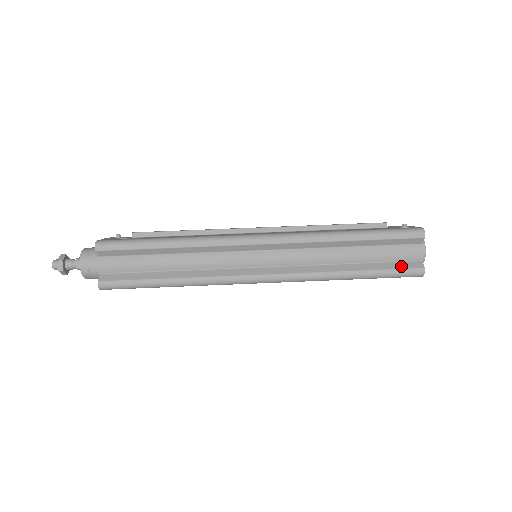
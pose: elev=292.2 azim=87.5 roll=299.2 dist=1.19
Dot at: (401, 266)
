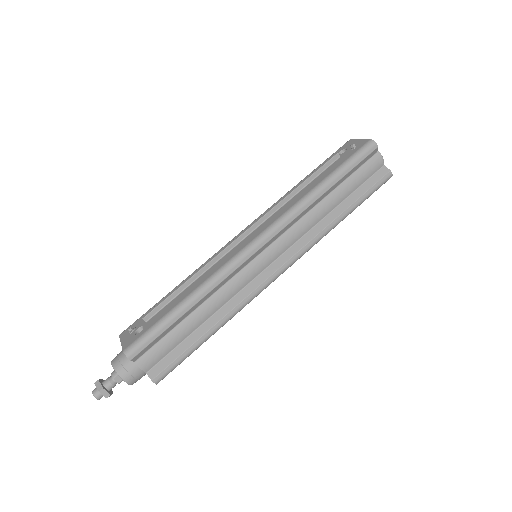
Dot at: (373, 182)
